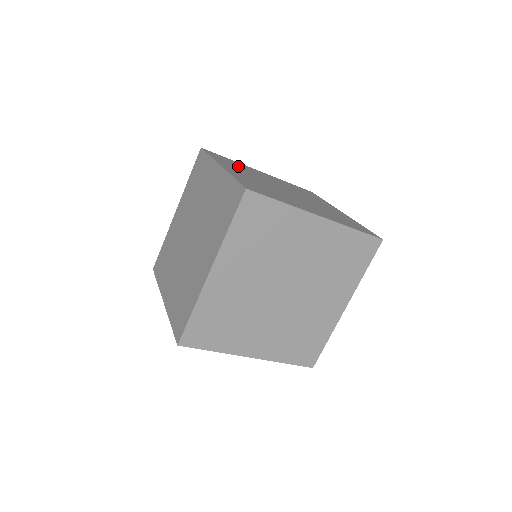
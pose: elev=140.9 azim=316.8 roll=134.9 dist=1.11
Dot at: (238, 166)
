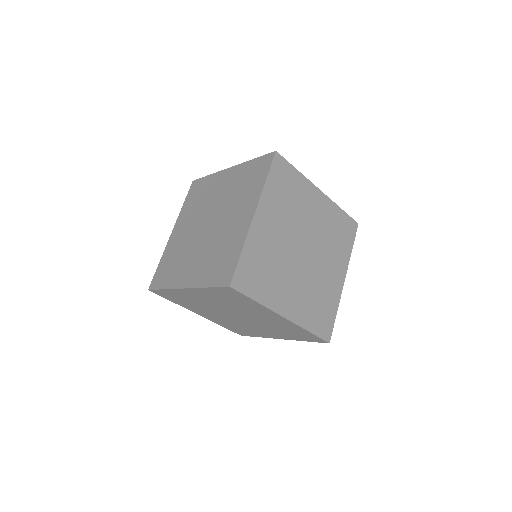
Dot at: (289, 196)
